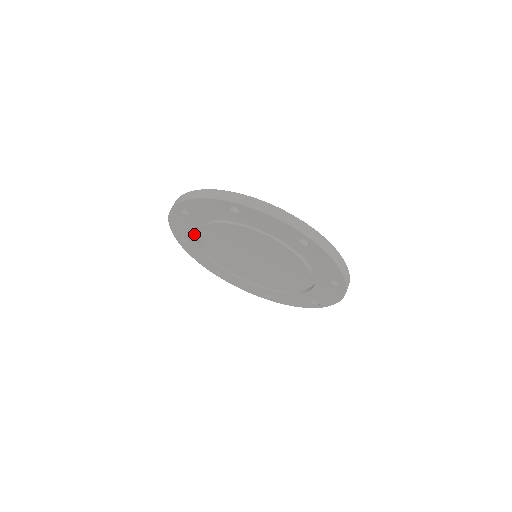
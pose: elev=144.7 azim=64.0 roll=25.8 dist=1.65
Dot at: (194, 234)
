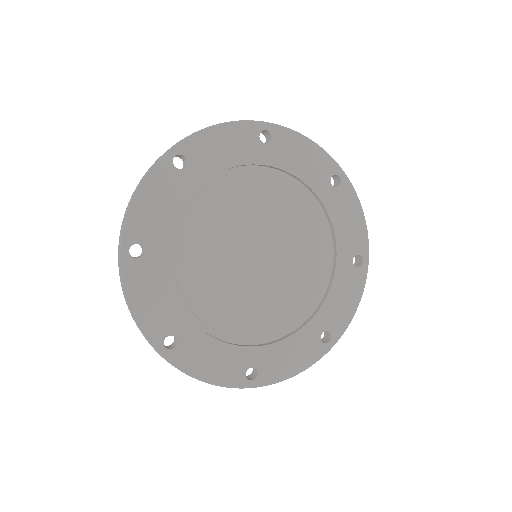
Dot at: (171, 222)
